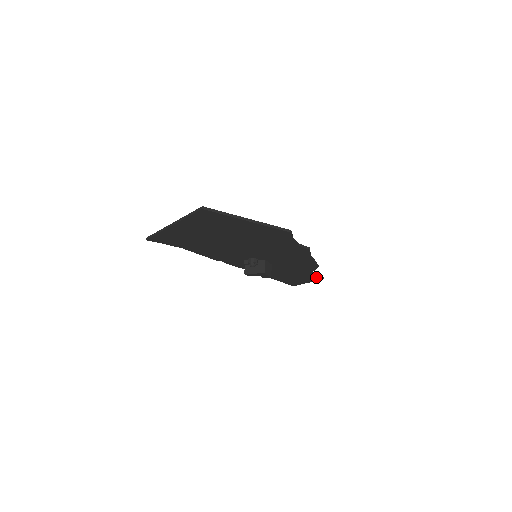
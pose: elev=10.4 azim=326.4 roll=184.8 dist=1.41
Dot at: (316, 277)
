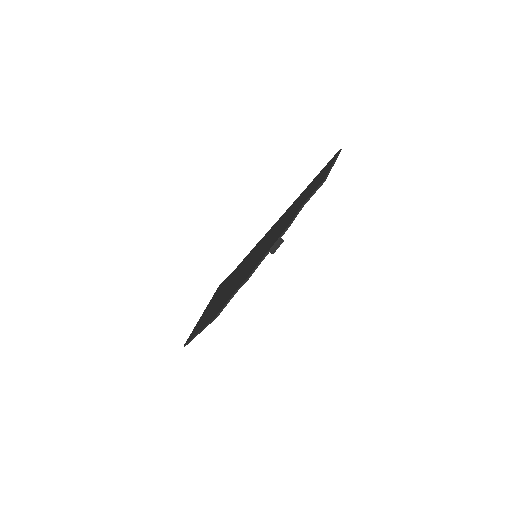
Dot at: (318, 188)
